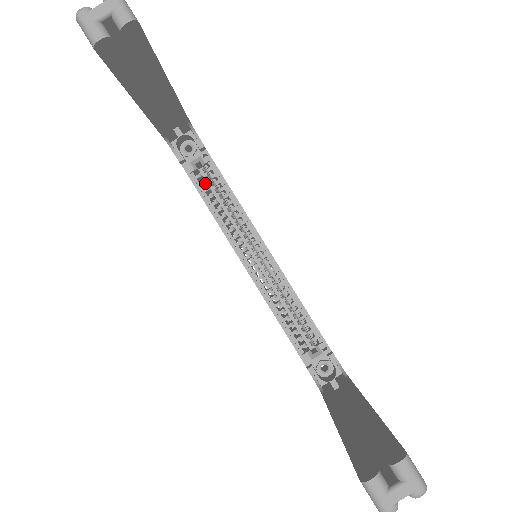
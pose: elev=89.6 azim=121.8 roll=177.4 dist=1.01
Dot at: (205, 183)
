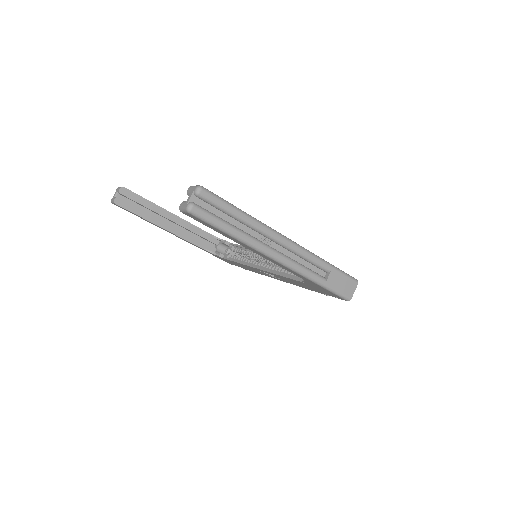
Dot at: (236, 256)
